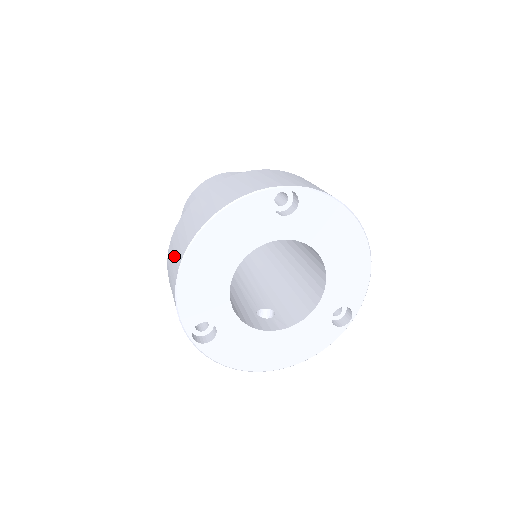
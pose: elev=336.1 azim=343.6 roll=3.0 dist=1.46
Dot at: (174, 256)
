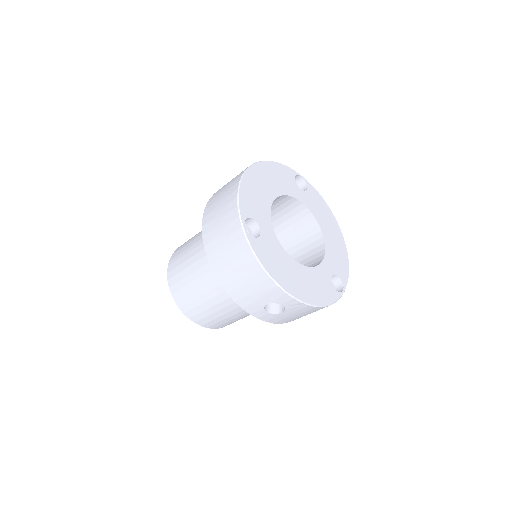
Dot at: (227, 186)
